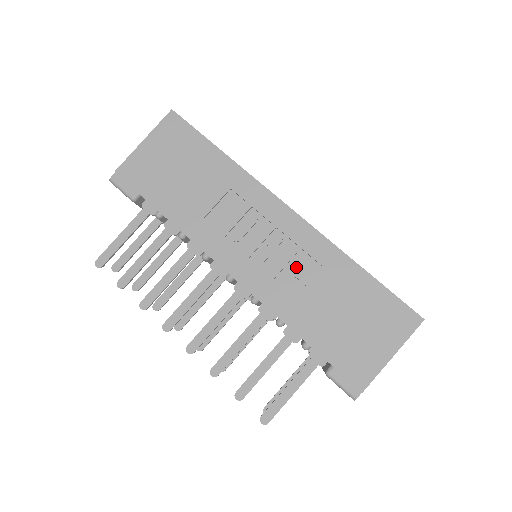
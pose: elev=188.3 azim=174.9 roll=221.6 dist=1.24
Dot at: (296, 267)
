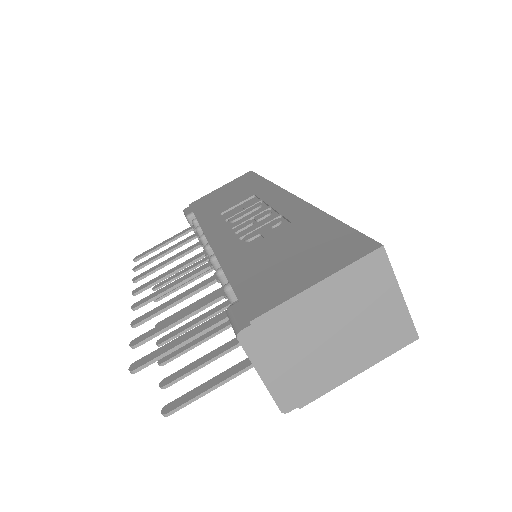
Dot at: (266, 227)
